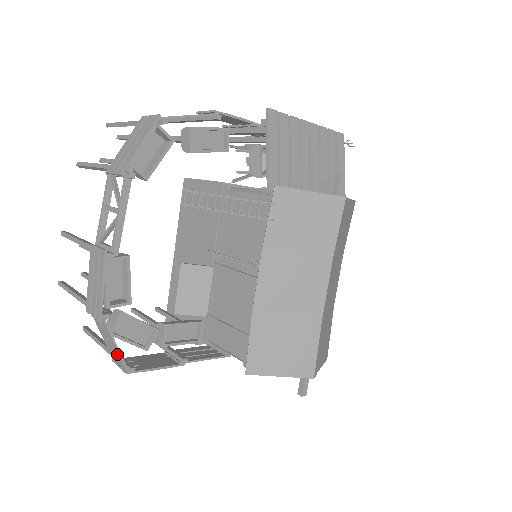
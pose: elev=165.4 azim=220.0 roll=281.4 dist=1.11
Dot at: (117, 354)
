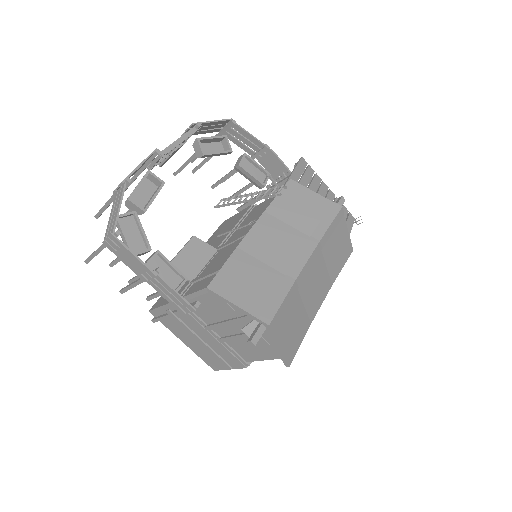
Dot at: (115, 218)
